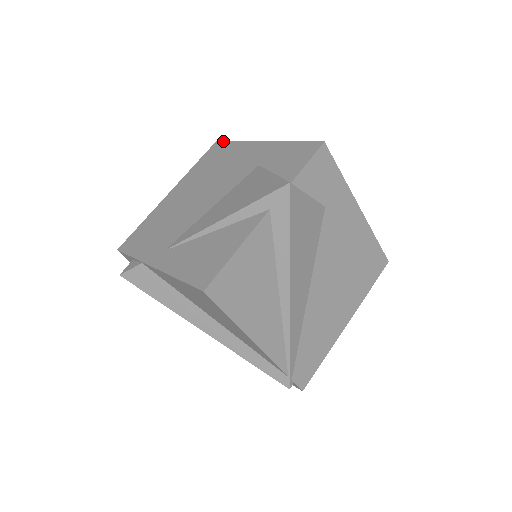
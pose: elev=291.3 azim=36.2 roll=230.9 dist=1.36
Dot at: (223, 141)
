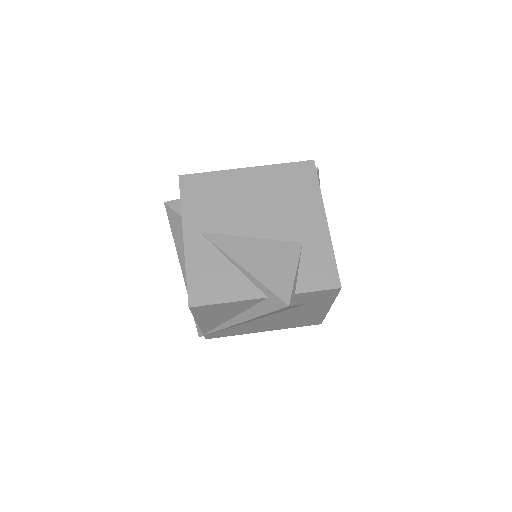
Dot at: occluded
